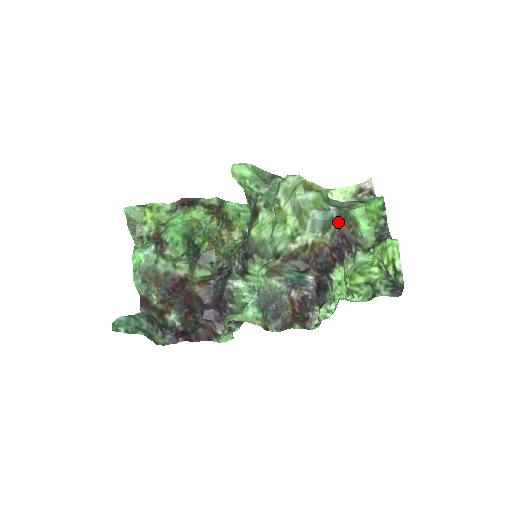
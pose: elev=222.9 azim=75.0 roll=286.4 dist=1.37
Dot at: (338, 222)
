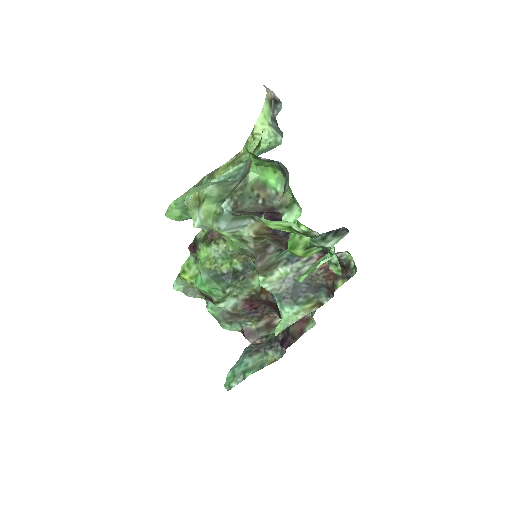
Dot at: (240, 212)
